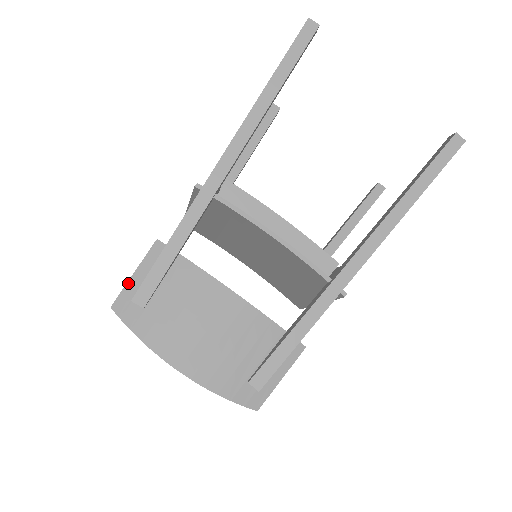
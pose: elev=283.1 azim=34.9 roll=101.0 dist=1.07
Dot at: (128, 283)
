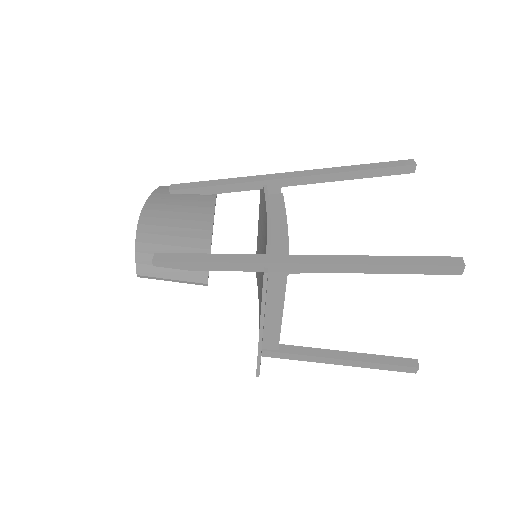
Dot at: occluded
